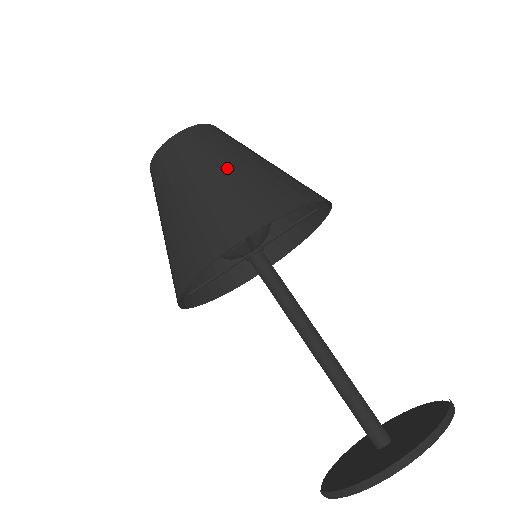
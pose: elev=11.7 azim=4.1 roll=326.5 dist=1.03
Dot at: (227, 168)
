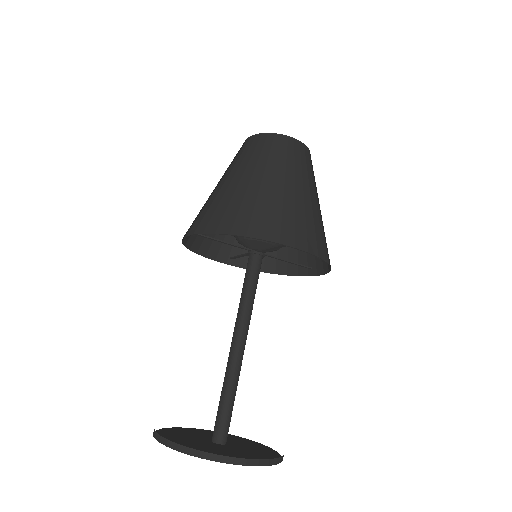
Dot at: (229, 180)
